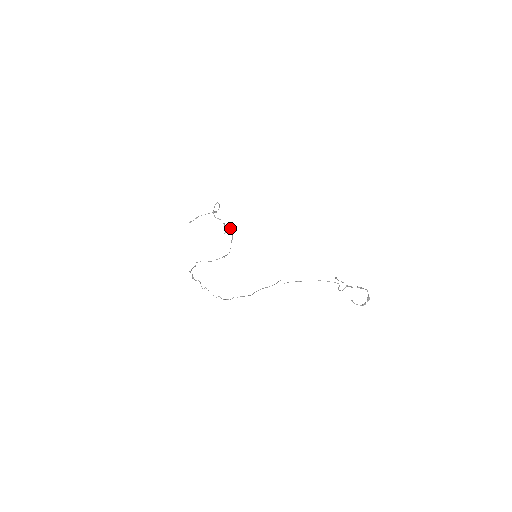
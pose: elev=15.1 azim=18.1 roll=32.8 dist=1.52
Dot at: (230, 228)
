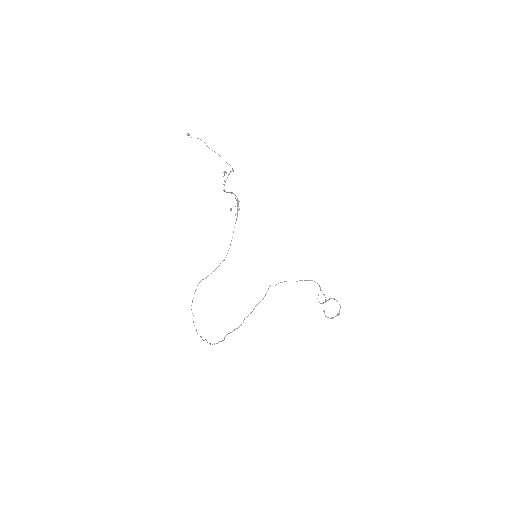
Dot at: (237, 201)
